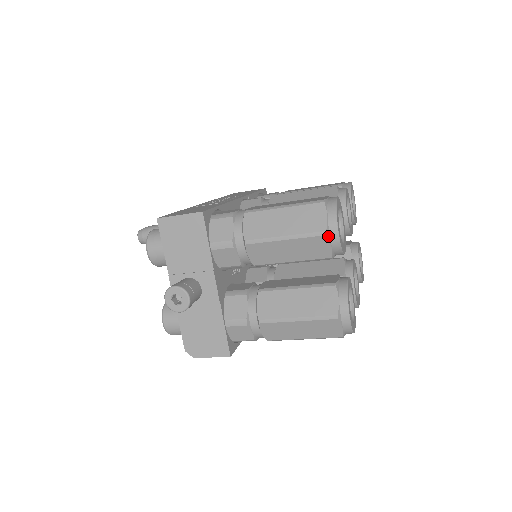
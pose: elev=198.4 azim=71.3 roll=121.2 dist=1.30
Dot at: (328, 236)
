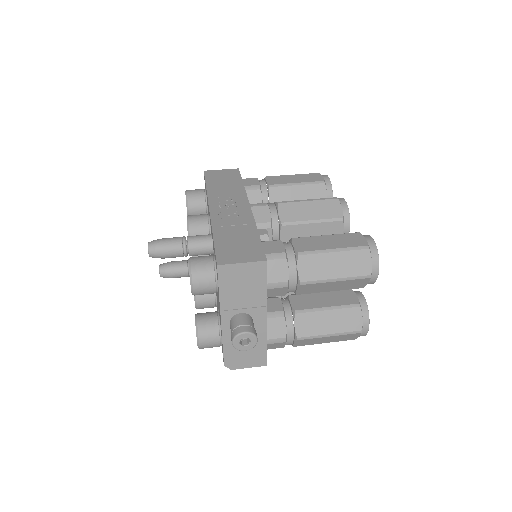
Dot at: (370, 278)
